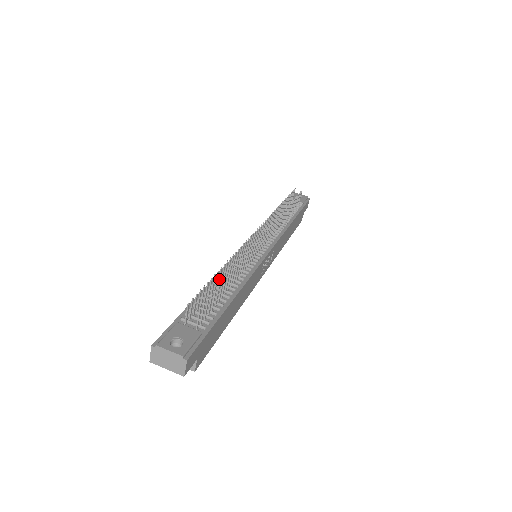
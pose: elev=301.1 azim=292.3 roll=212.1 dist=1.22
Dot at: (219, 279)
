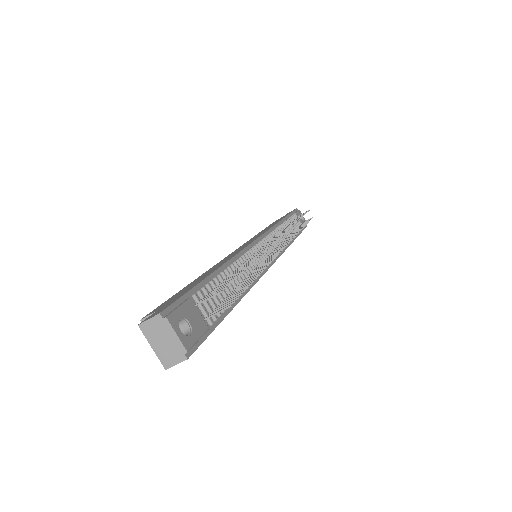
Dot at: (239, 270)
